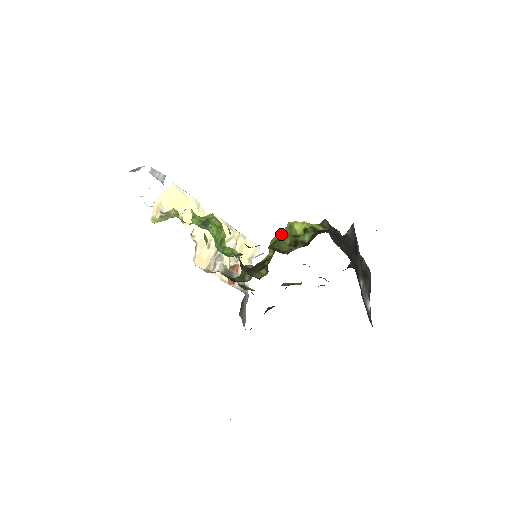
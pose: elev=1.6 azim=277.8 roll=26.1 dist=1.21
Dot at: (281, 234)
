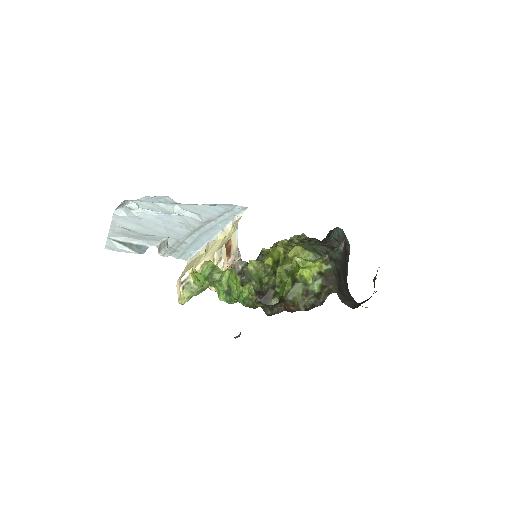
Dot at: (292, 278)
